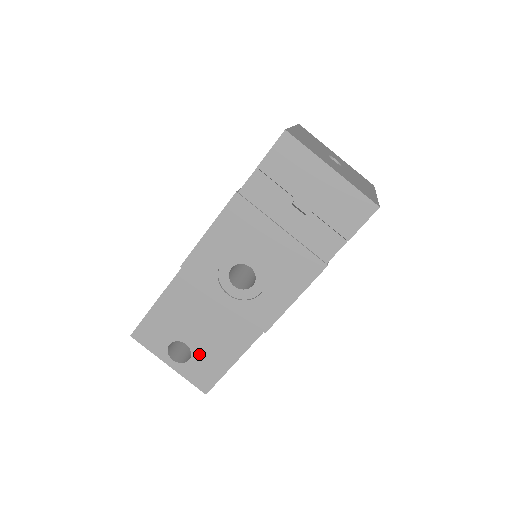
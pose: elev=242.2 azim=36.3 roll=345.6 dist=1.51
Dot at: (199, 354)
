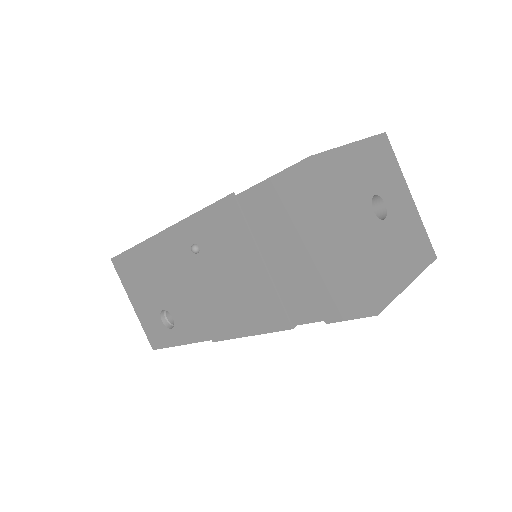
Dot at: occluded
